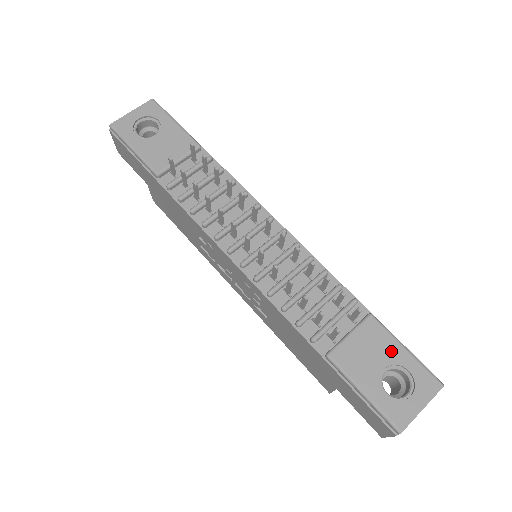
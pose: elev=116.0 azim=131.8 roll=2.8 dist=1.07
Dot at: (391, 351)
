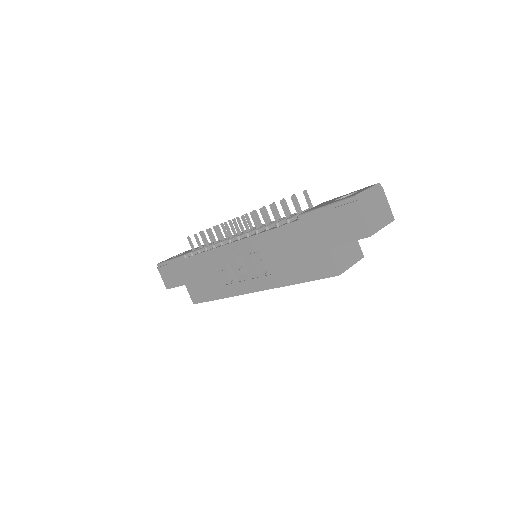
Dot at: (339, 197)
